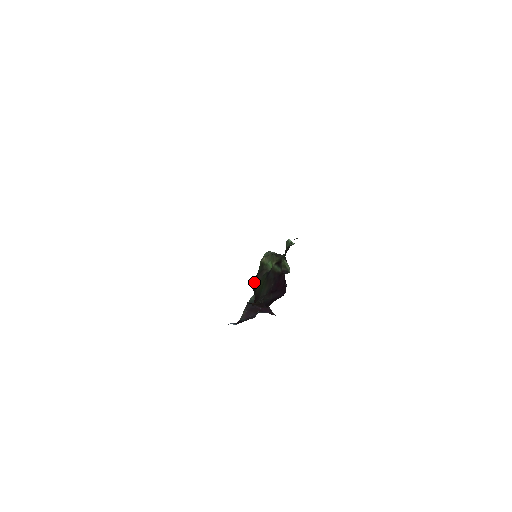
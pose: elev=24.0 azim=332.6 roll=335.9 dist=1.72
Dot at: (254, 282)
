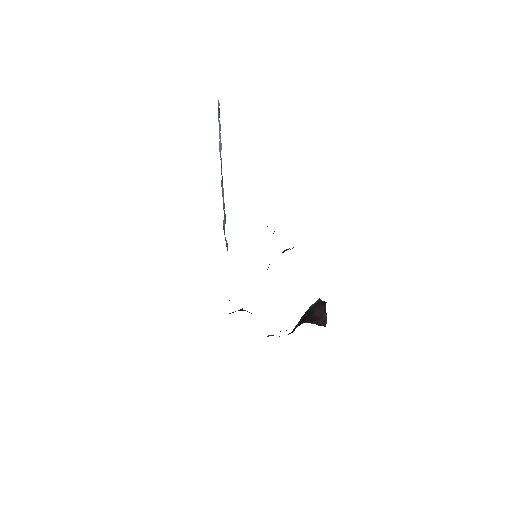
Dot at: occluded
